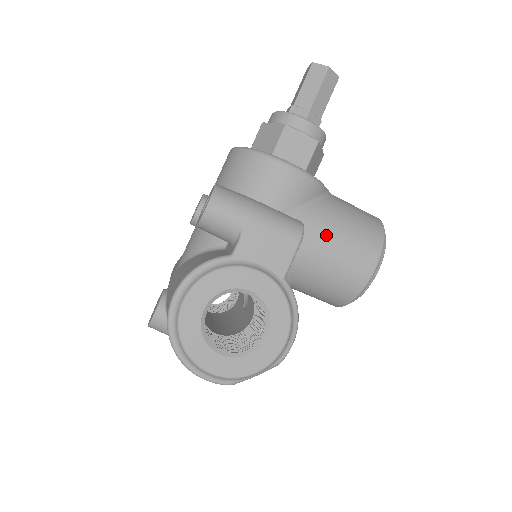
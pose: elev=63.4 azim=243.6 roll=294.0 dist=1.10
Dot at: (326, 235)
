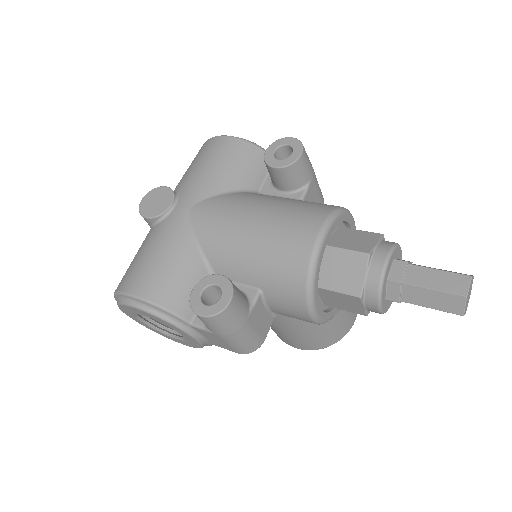
Dot at: (287, 330)
